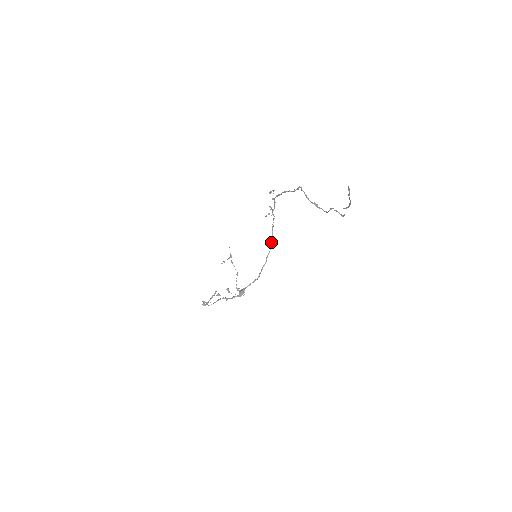
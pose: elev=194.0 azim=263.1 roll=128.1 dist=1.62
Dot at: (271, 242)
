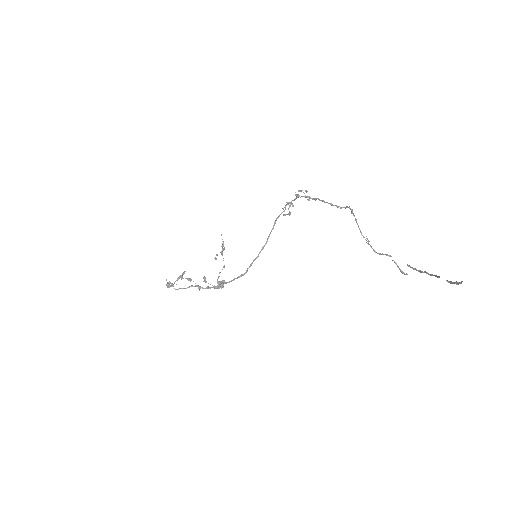
Dot at: (269, 234)
